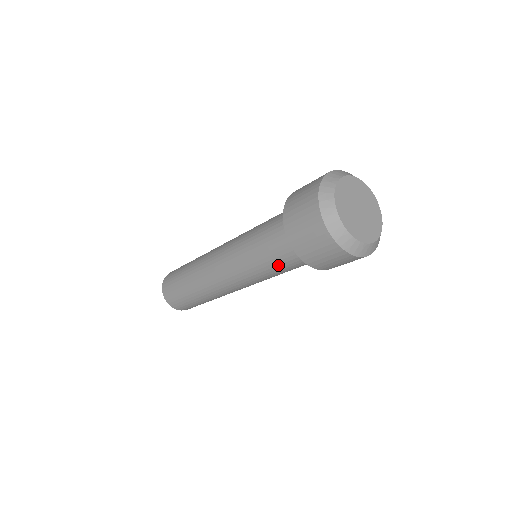
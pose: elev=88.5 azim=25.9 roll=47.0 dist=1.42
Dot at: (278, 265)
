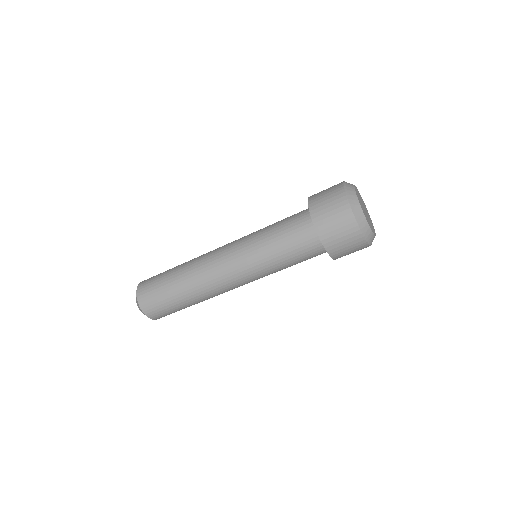
Dot at: (290, 255)
